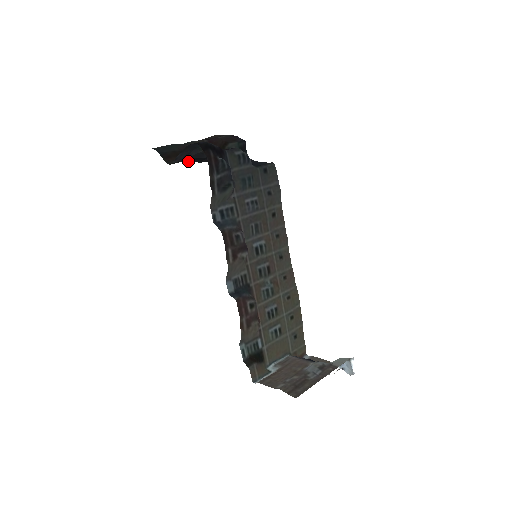
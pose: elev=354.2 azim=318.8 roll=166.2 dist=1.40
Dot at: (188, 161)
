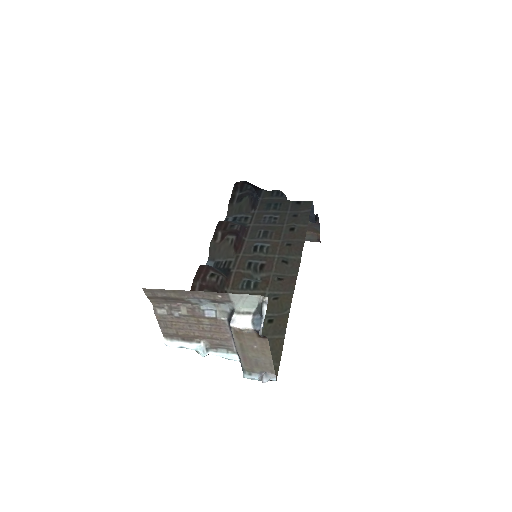
Dot at: occluded
